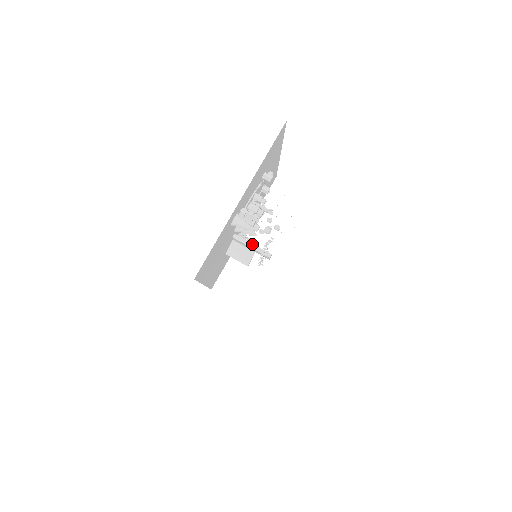
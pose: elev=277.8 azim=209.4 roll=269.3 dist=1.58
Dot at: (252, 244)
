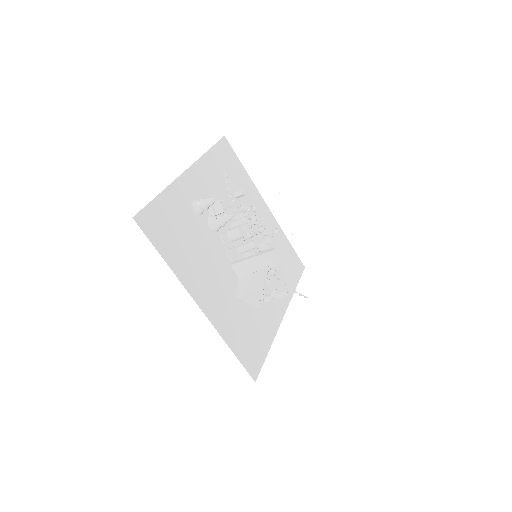
Dot at: (252, 256)
